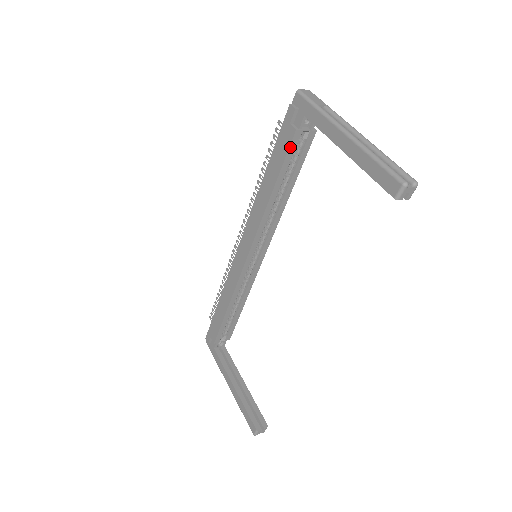
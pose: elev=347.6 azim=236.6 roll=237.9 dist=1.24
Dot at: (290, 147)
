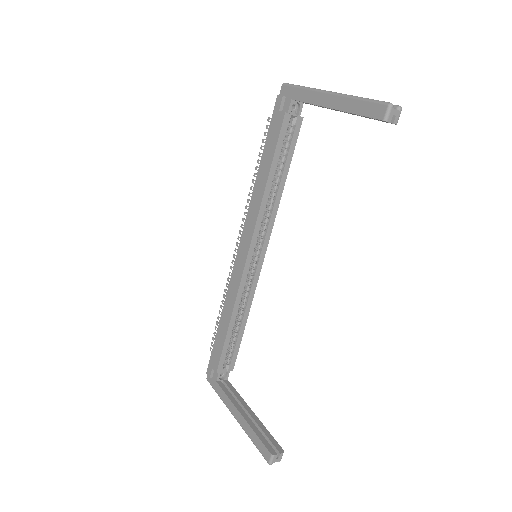
Dot at: (281, 130)
